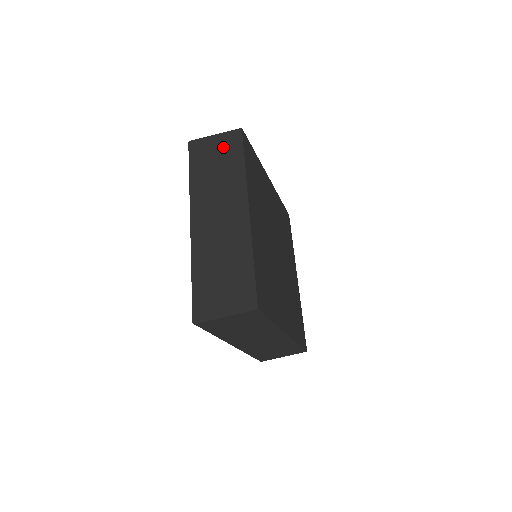
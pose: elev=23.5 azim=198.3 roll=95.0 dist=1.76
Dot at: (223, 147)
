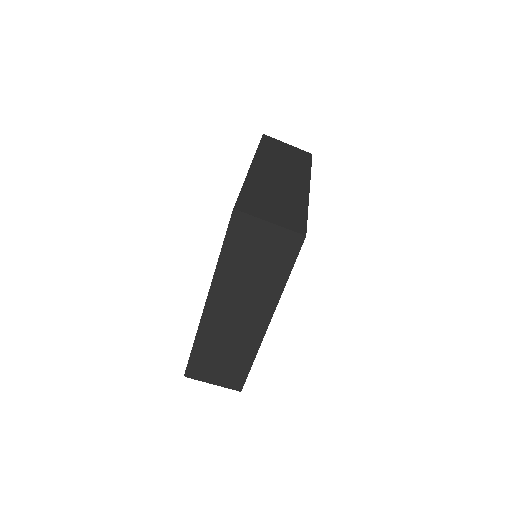
Dot at: (273, 246)
